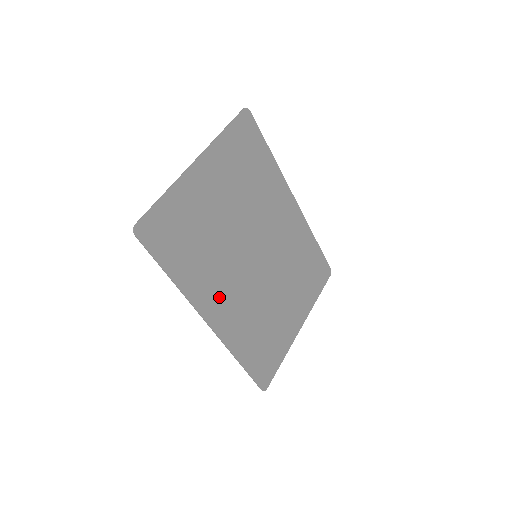
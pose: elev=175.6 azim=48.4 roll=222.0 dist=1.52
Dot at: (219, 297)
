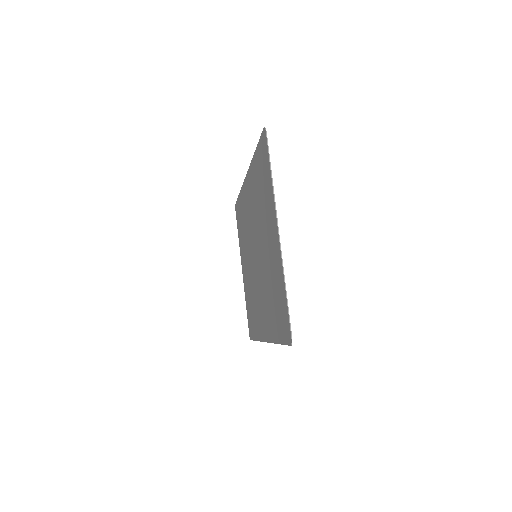
Dot at: (264, 316)
